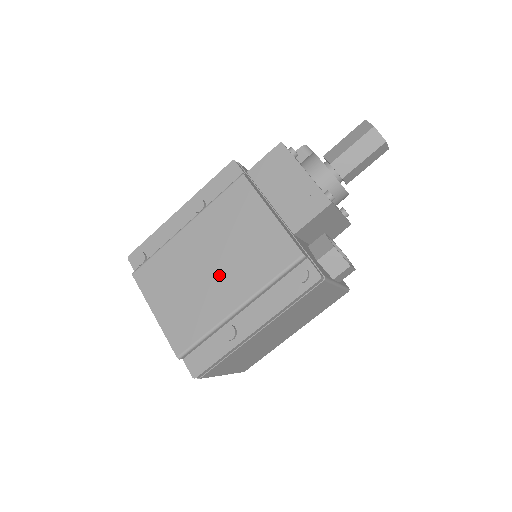
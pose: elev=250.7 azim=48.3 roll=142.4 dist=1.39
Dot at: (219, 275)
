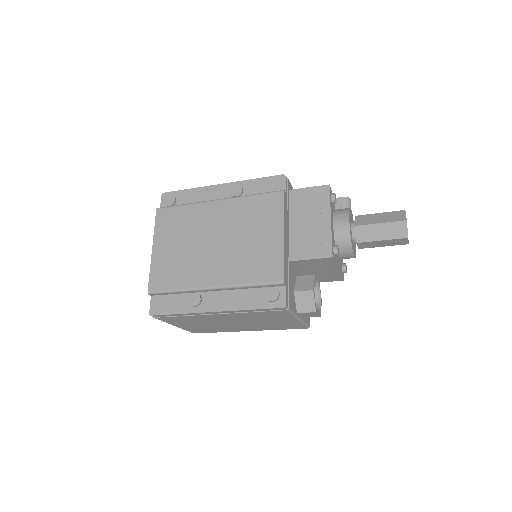
Dot at: (216, 254)
